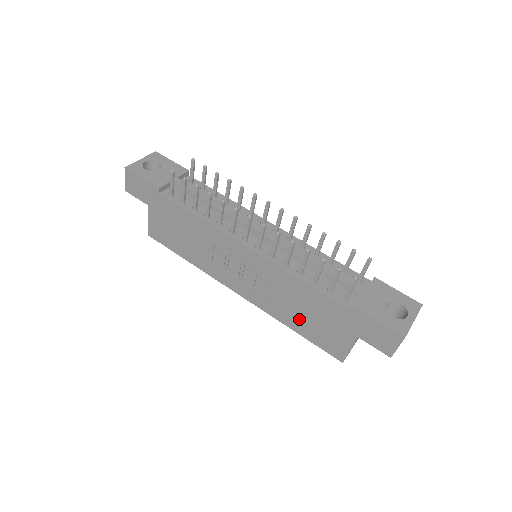
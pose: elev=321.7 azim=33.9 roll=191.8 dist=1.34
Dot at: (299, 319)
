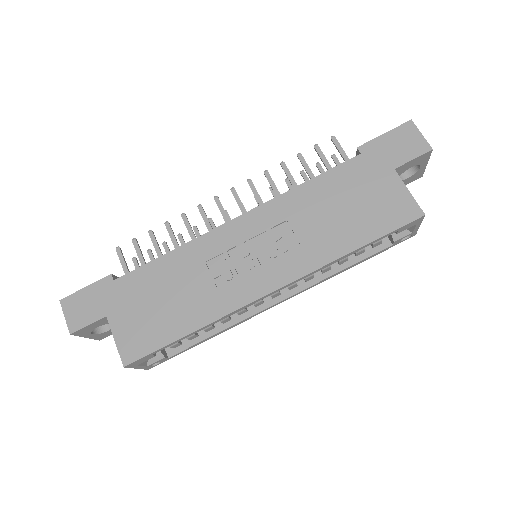
Dot at: (345, 227)
